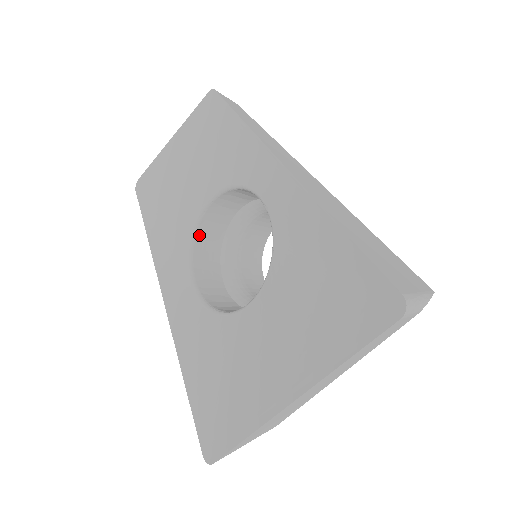
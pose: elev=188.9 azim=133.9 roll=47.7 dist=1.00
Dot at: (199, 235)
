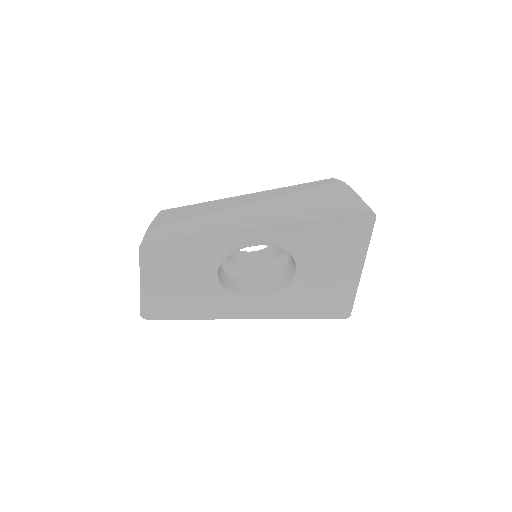
Dot at: (225, 286)
